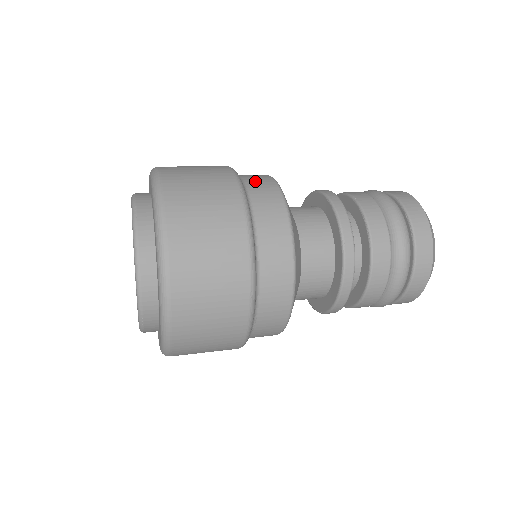
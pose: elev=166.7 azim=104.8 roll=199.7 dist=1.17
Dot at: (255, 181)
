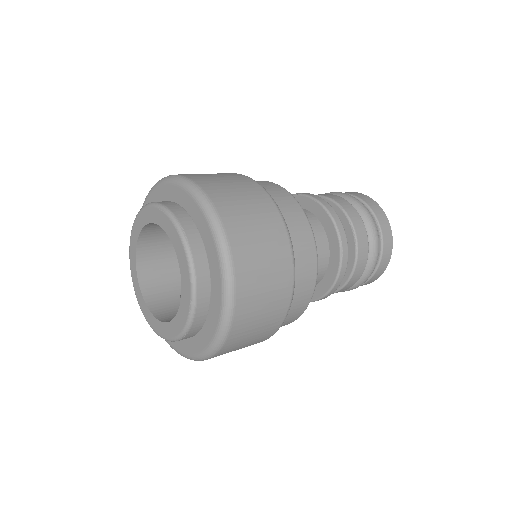
Dot at: (277, 196)
